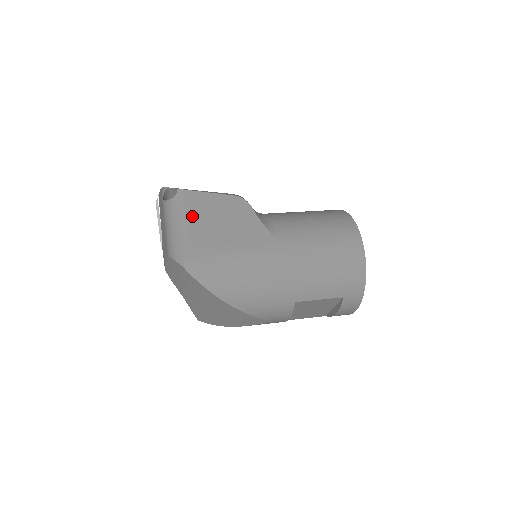
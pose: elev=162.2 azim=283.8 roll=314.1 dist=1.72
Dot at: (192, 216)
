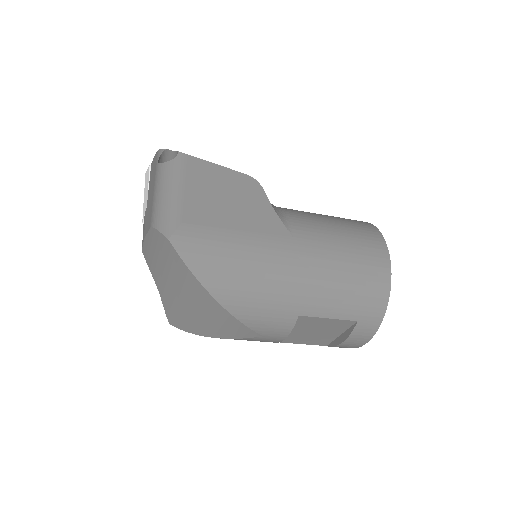
Dot at: (191, 184)
